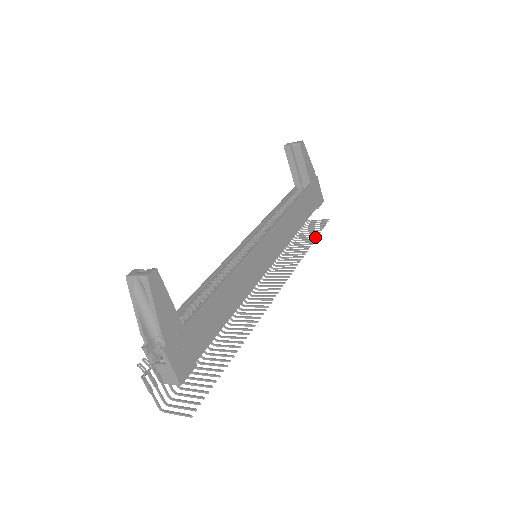
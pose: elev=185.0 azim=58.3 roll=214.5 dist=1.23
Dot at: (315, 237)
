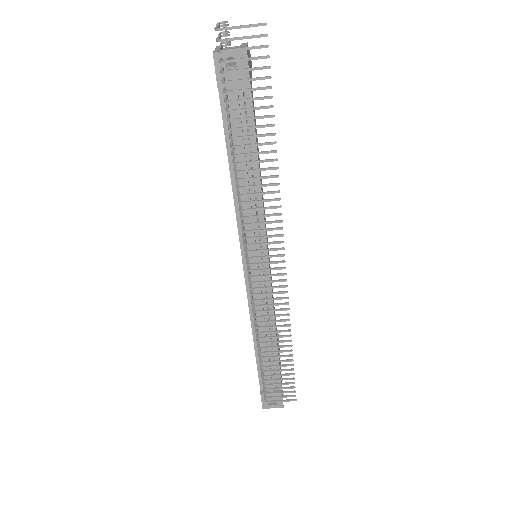
Dot at: (290, 364)
